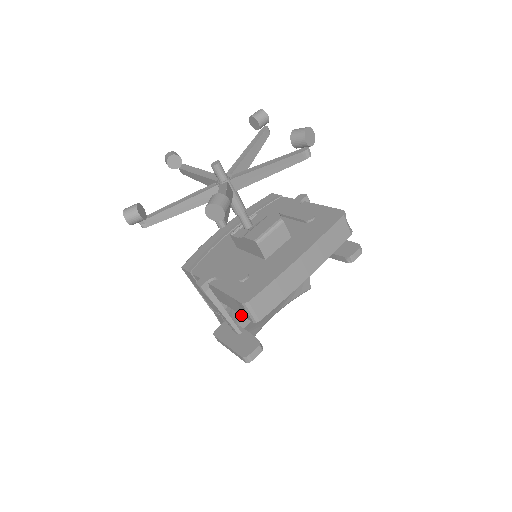
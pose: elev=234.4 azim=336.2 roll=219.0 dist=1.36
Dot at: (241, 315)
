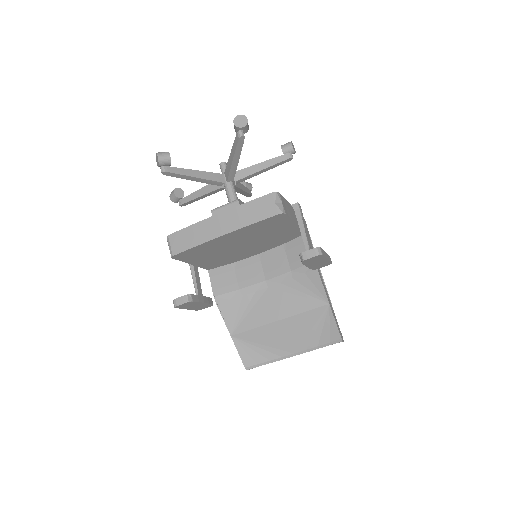
Dot at: (242, 316)
